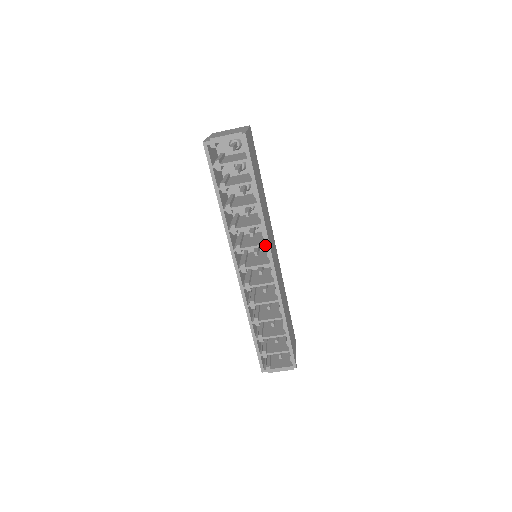
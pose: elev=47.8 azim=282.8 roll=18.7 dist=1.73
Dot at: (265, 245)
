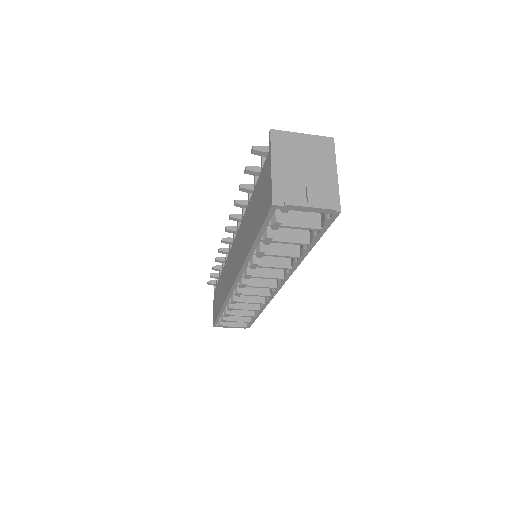
Dot at: (282, 279)
